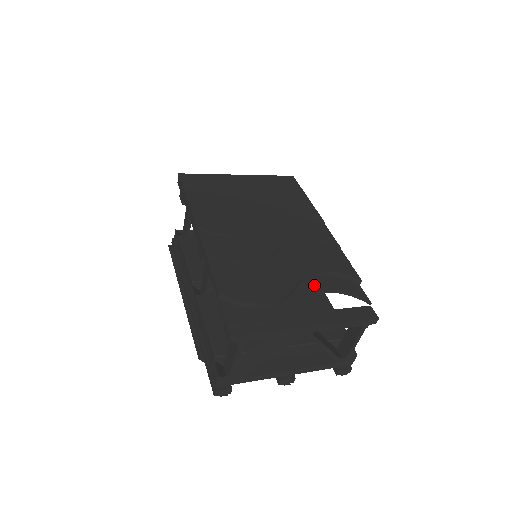
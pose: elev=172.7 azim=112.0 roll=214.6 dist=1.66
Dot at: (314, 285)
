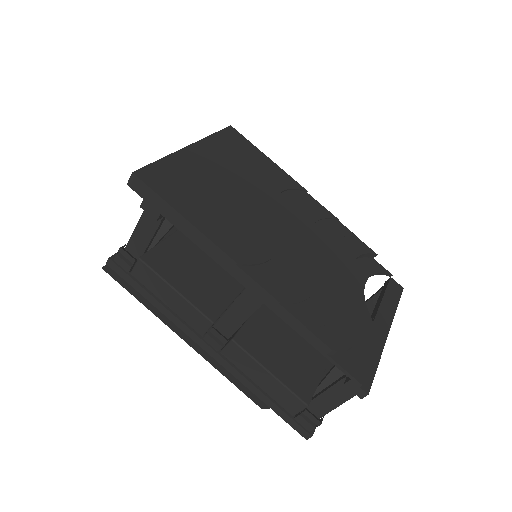
Dot at: (357, 281)
